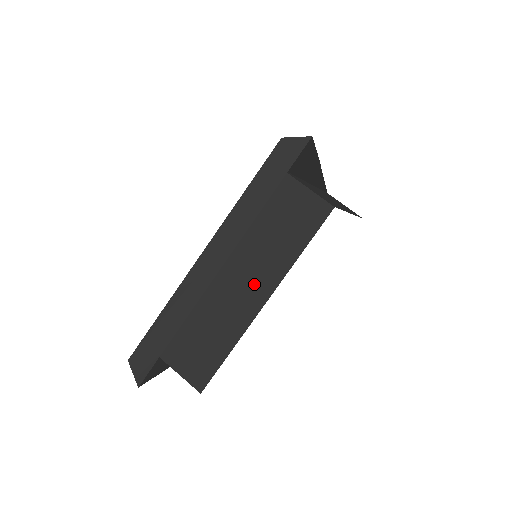
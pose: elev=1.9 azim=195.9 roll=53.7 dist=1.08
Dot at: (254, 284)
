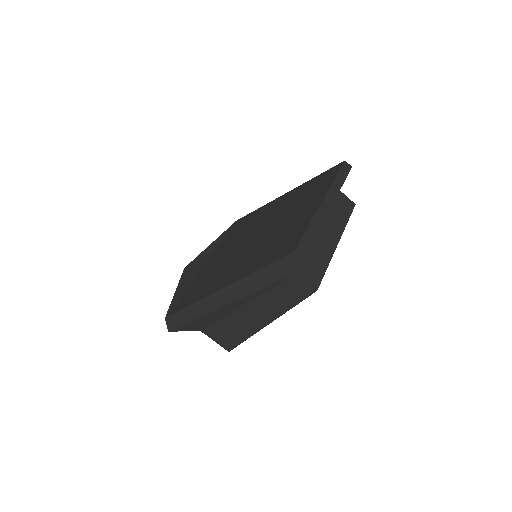
Dot at: (331, 232)
